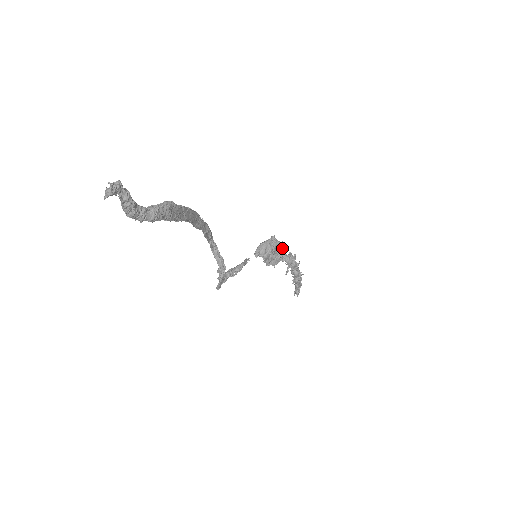
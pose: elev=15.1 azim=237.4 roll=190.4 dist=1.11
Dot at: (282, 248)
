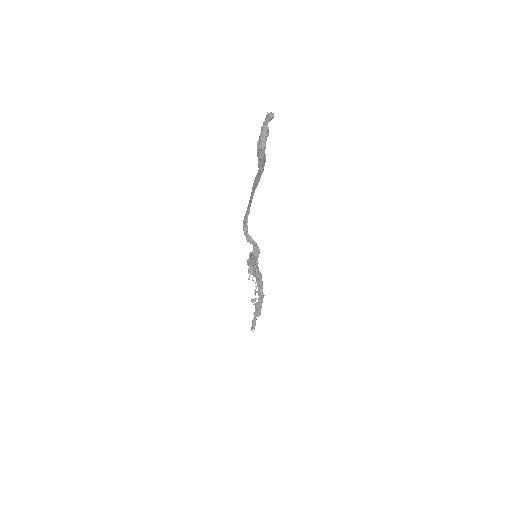
Dot at: occluded
